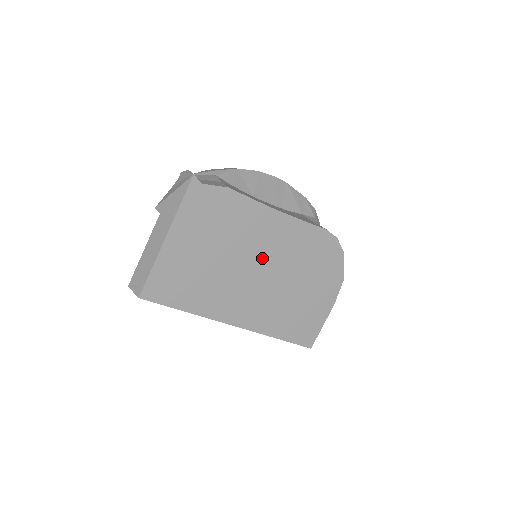
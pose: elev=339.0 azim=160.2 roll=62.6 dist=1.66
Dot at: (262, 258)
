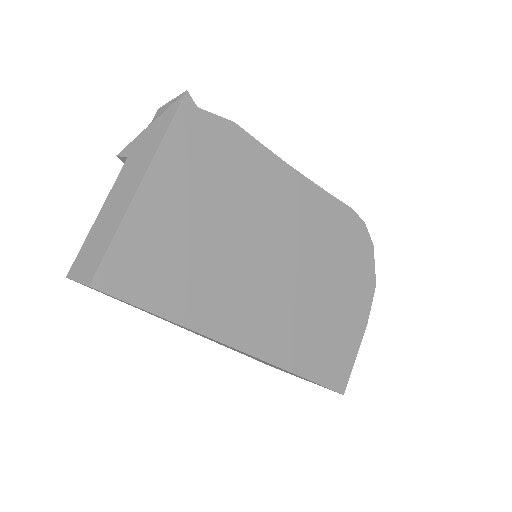
Dot at: (278, 239)
